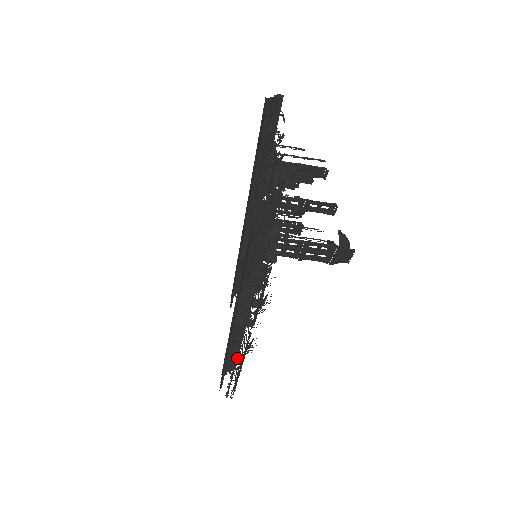
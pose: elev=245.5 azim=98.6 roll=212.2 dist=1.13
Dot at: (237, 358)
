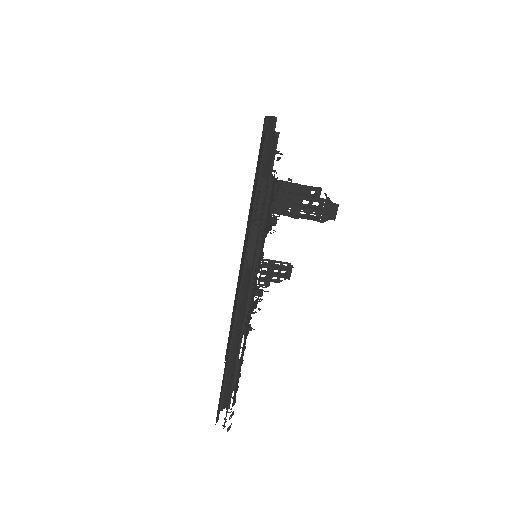
Dot at: (241, 331)
